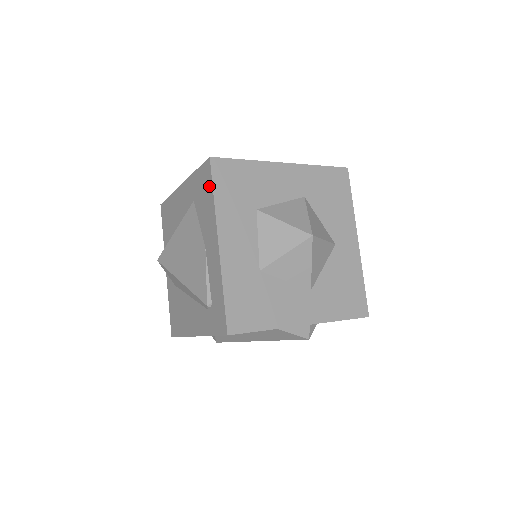
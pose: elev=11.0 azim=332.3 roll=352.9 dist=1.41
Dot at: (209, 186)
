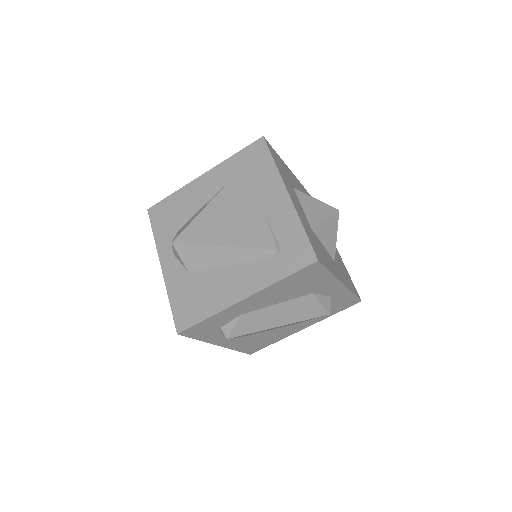
Dot at: (265, 156)
